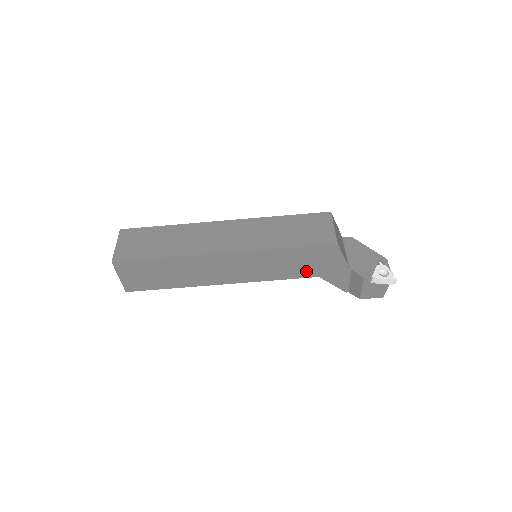
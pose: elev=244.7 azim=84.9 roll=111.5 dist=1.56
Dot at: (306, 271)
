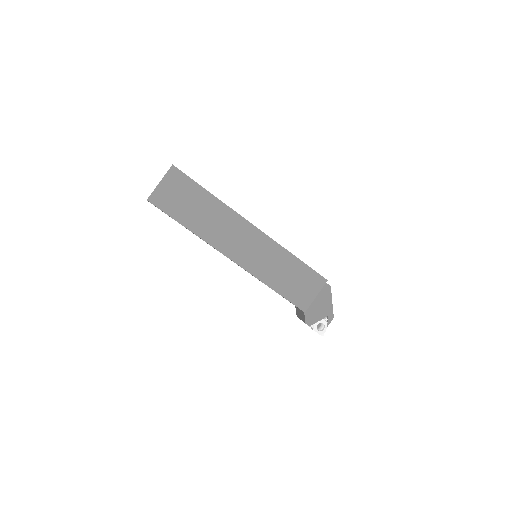
Dot at: occluded
